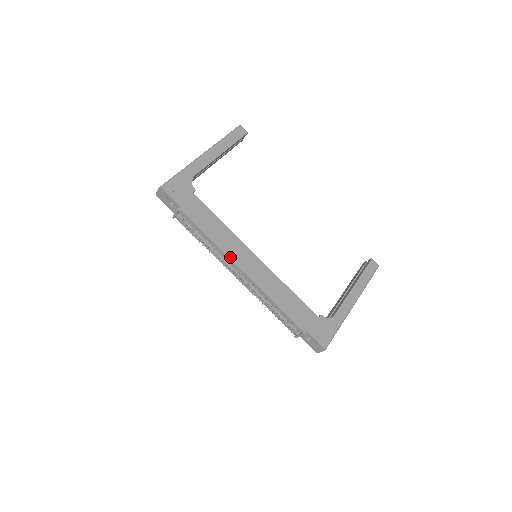
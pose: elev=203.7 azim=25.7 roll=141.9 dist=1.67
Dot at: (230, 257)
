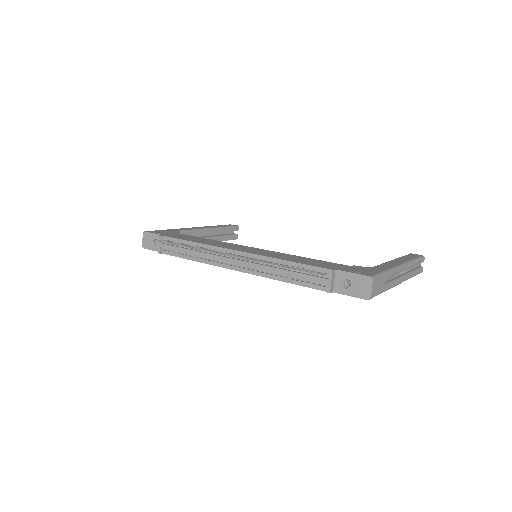
Dot at: (219, 247)
